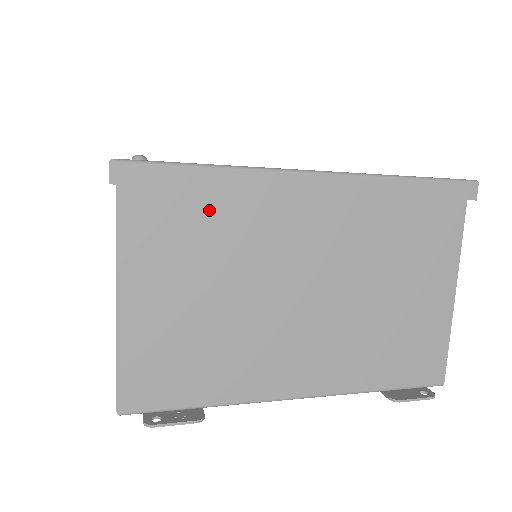
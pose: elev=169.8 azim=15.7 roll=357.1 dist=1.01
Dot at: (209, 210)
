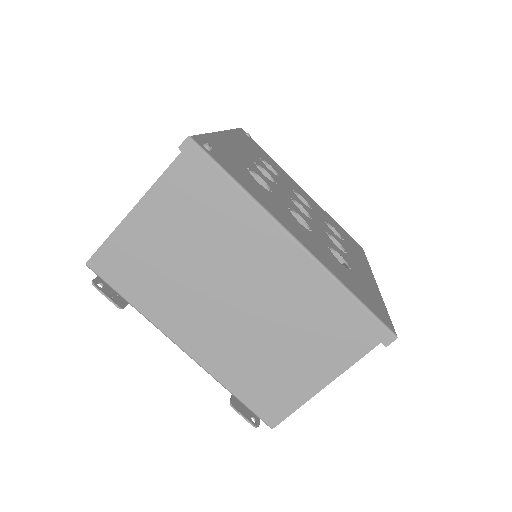
Dot at: (219, 207)
